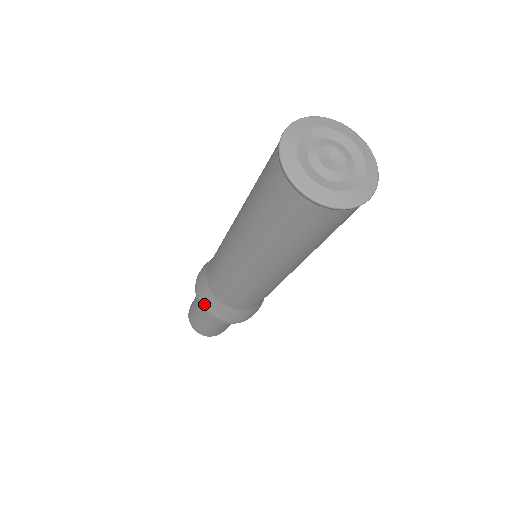
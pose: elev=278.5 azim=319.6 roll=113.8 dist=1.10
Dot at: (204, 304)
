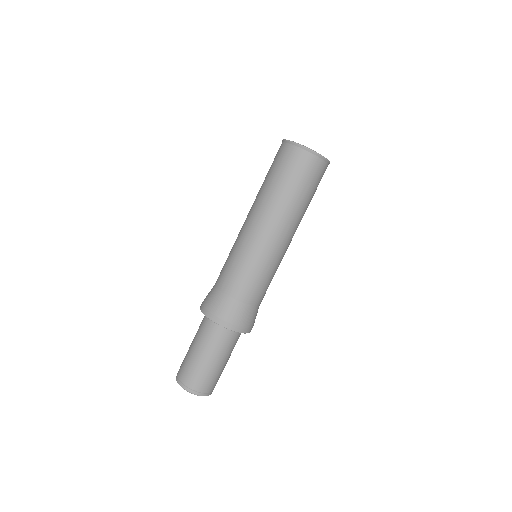
Dot at: (212, 309)
